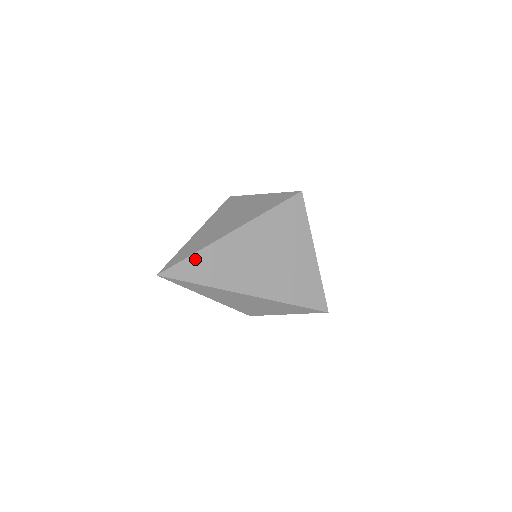
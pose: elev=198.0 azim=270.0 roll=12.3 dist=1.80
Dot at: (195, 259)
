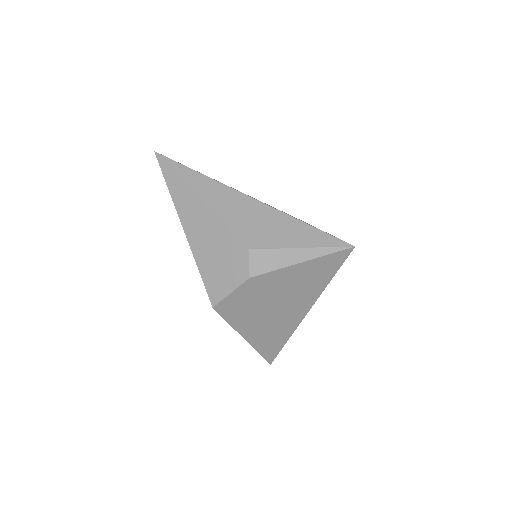
Dot at: occluded
